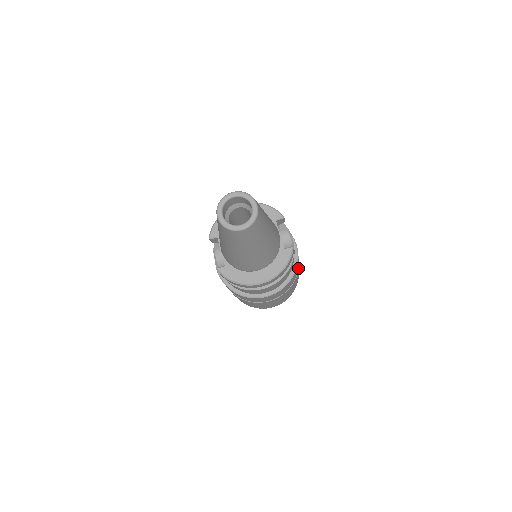
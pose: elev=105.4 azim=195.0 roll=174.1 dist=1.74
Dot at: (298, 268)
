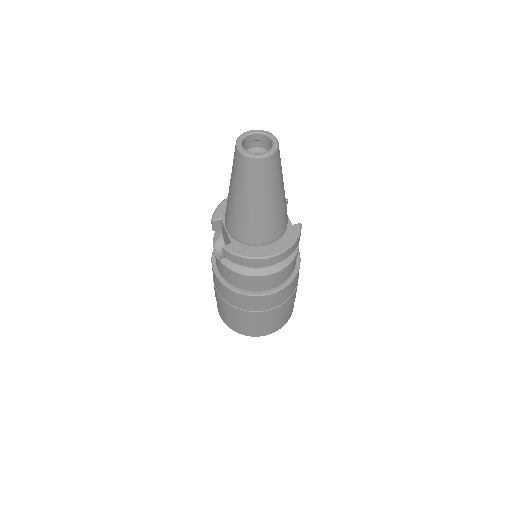
Dot at: (298, 276)
